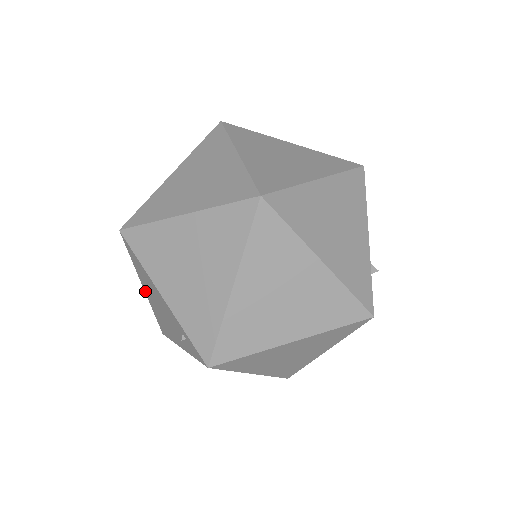
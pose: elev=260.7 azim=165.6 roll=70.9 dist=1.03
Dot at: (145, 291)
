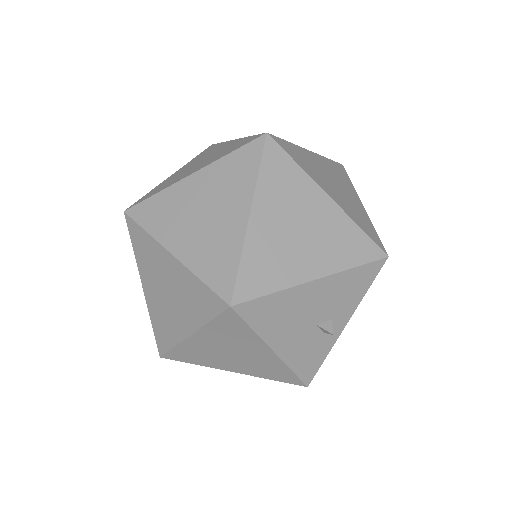
Dot at: occluded
